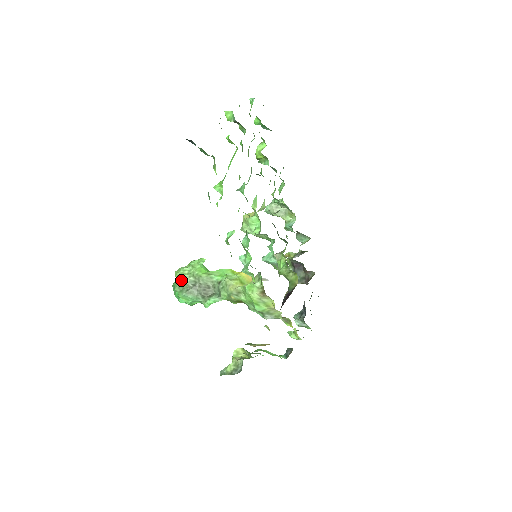
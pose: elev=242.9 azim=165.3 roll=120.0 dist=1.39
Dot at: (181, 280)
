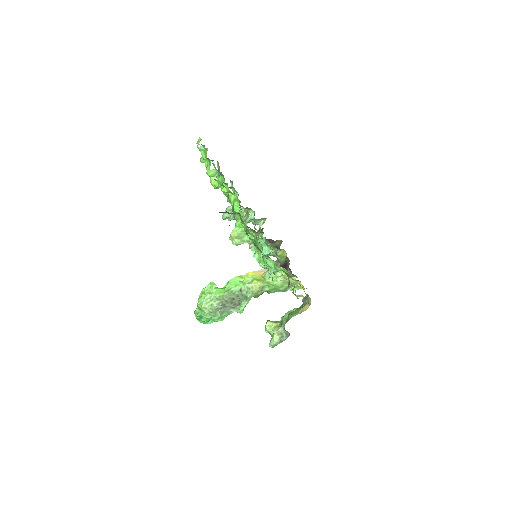
Dot at: (210, 308)
